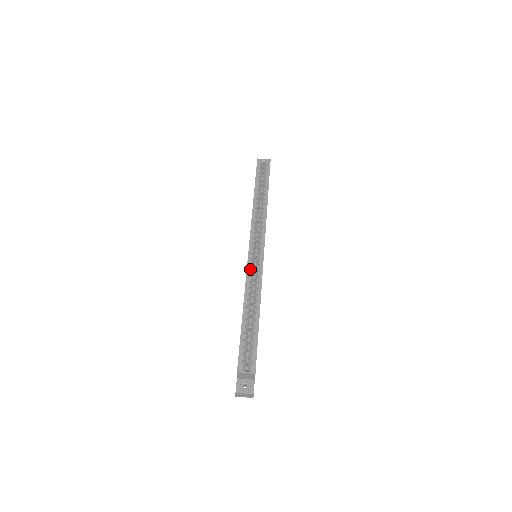
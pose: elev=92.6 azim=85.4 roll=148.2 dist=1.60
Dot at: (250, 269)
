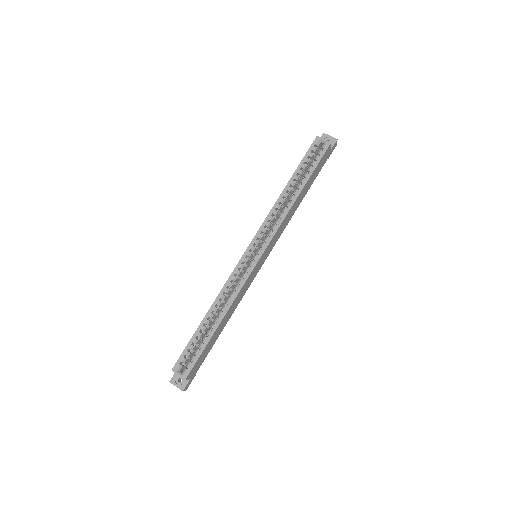
Dot at: (235, 273)
